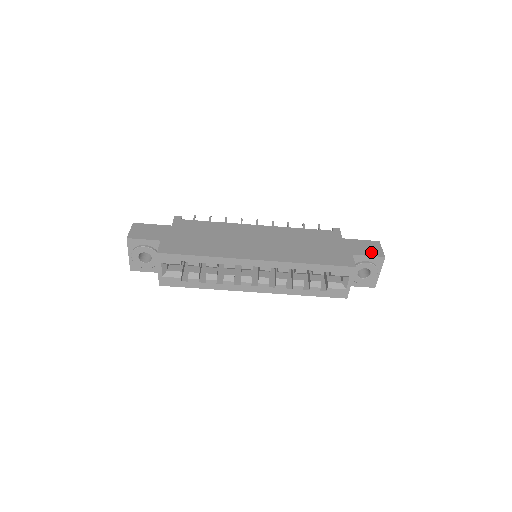
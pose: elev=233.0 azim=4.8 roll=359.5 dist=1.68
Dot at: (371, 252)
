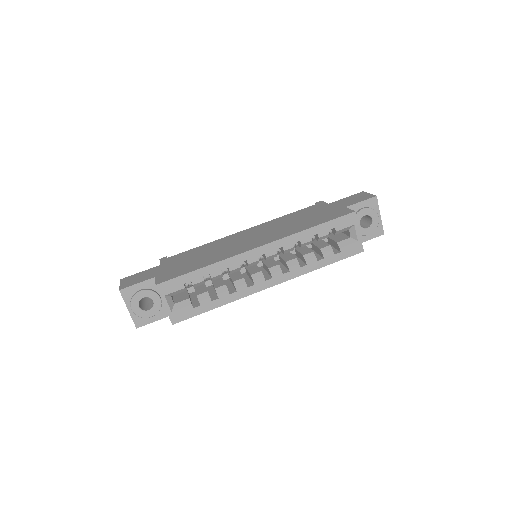
Dot at: (361, 199)
